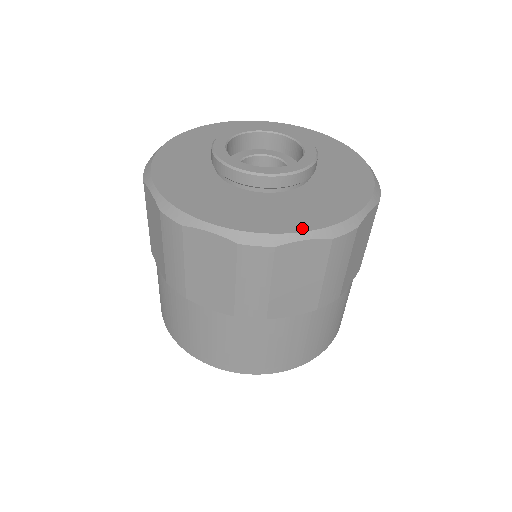
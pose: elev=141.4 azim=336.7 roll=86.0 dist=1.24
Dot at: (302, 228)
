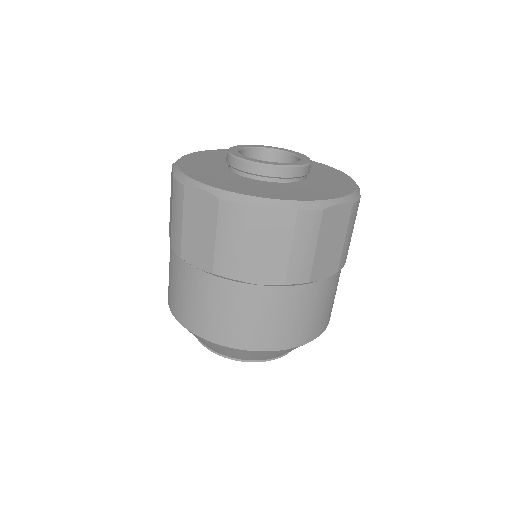
Dot at: (209, 183)
